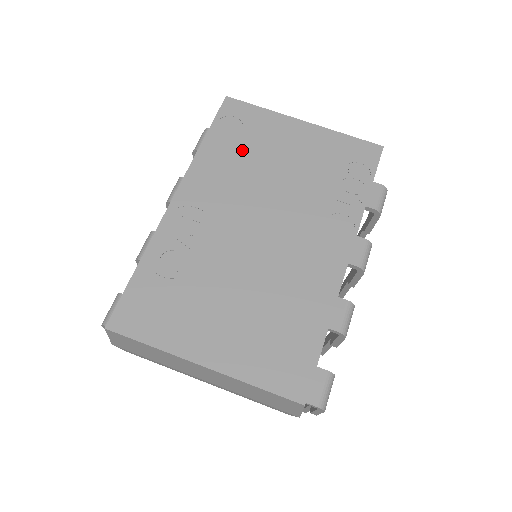
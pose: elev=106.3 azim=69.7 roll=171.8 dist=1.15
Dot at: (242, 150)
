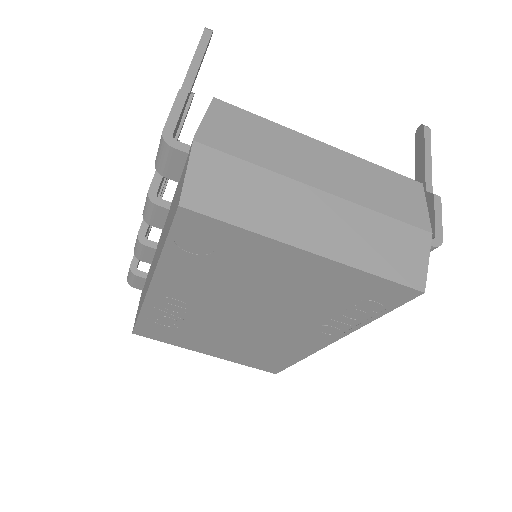
Dot at: (217, 268)
